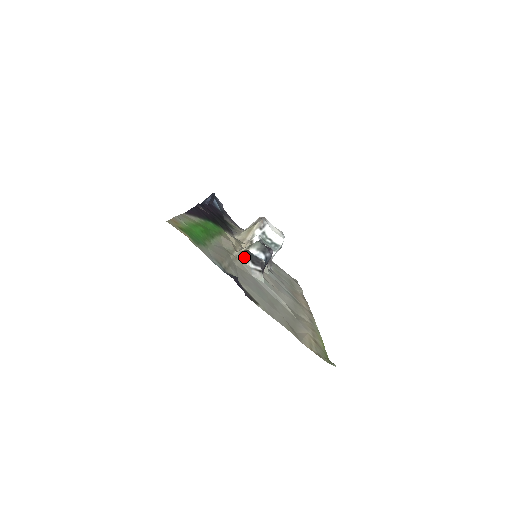
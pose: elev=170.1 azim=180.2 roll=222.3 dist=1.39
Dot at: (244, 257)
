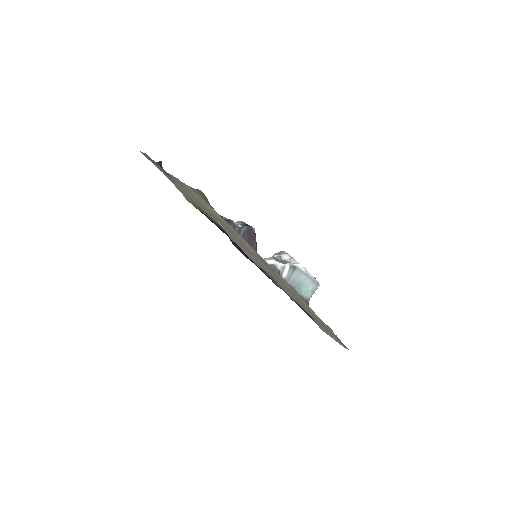
Dot at: occluded
